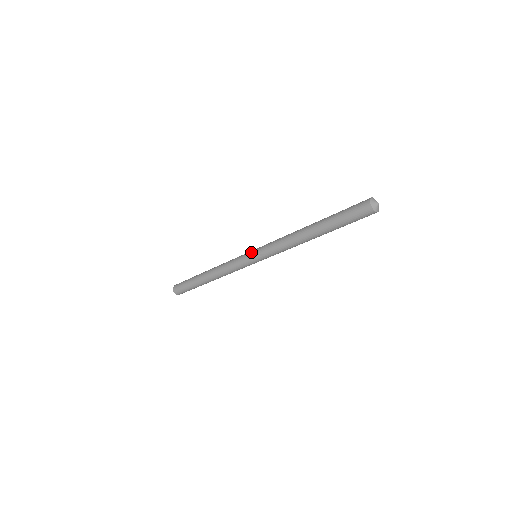
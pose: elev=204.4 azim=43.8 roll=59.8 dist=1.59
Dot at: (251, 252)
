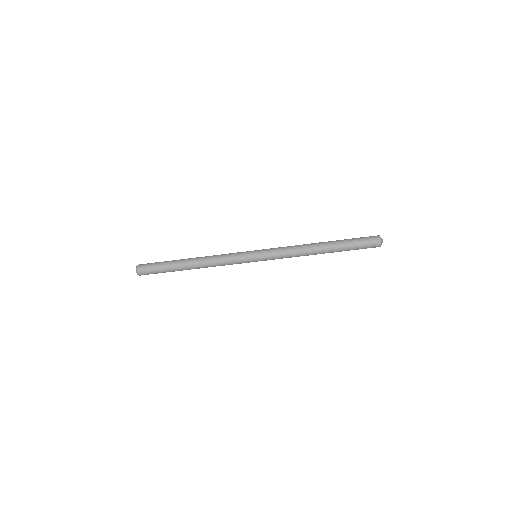
Dot at: (255, 252)
